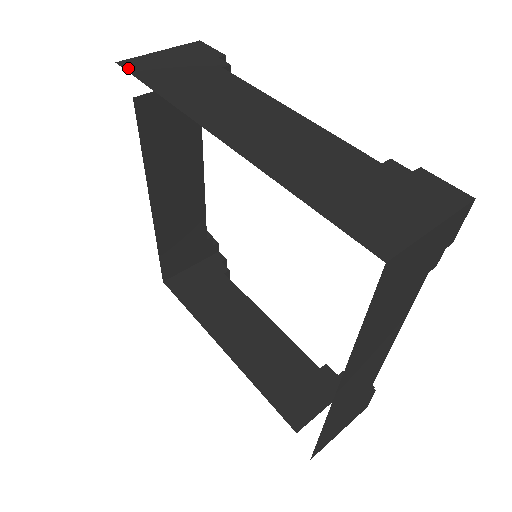
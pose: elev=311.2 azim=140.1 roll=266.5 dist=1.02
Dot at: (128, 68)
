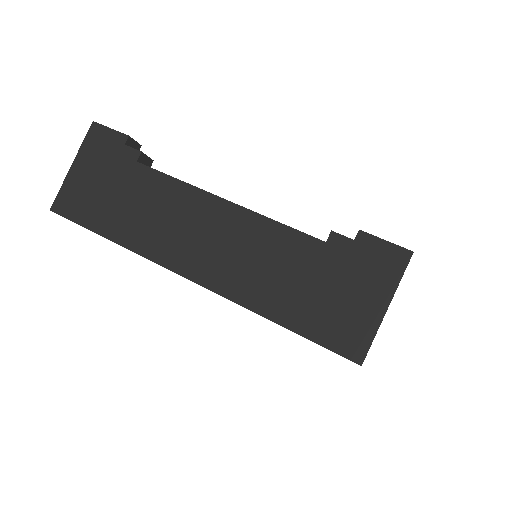
Dot at: (65, 214)
